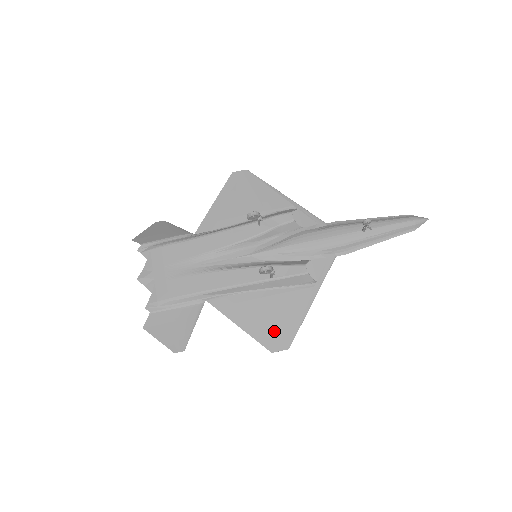
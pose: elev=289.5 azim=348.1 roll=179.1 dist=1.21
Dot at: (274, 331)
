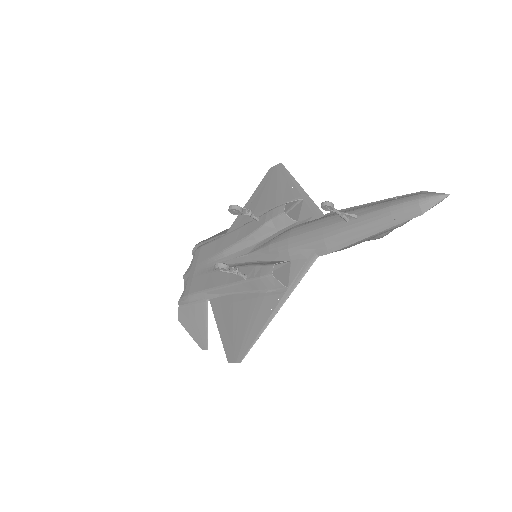
Dot at: (237, 339)
